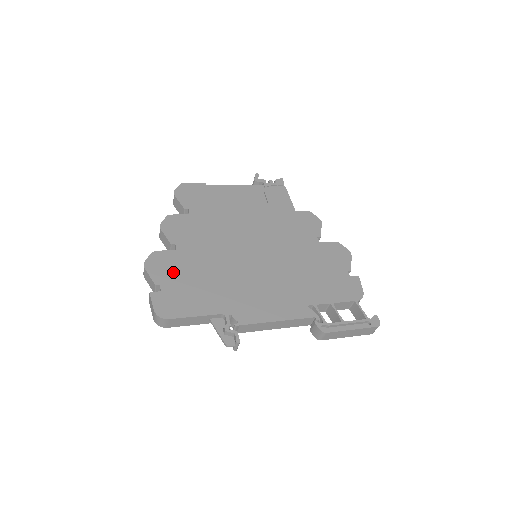
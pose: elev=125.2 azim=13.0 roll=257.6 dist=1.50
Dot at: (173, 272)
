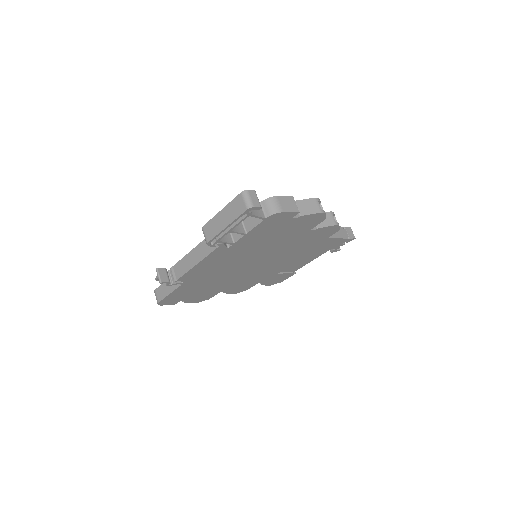
Dot at: occluded
